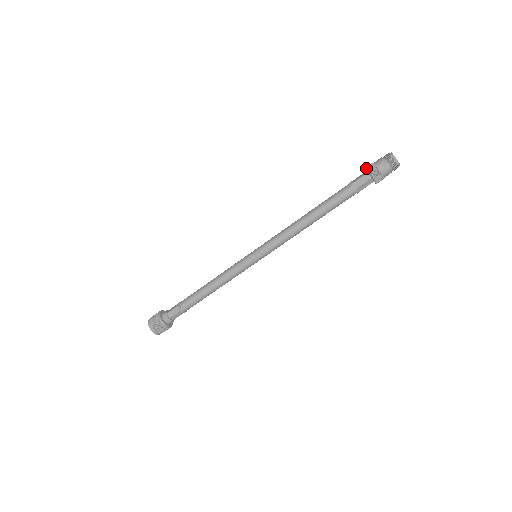
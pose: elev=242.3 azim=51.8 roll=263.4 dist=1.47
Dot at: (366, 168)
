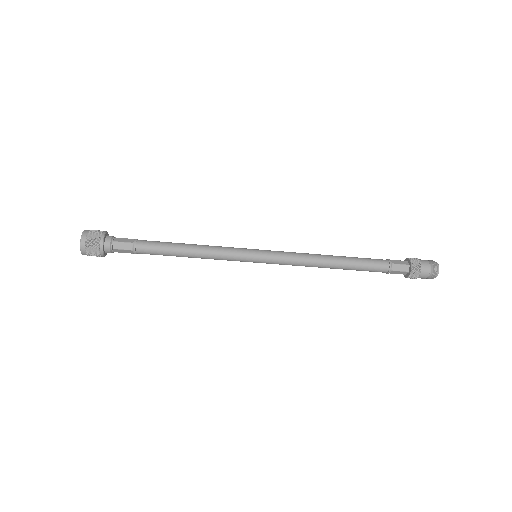
Dot at: (412, 261)
